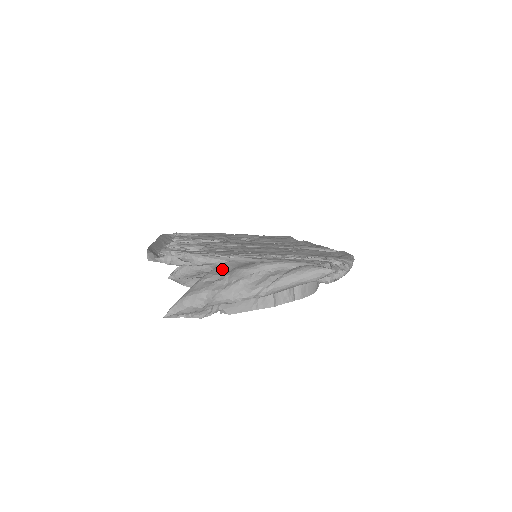
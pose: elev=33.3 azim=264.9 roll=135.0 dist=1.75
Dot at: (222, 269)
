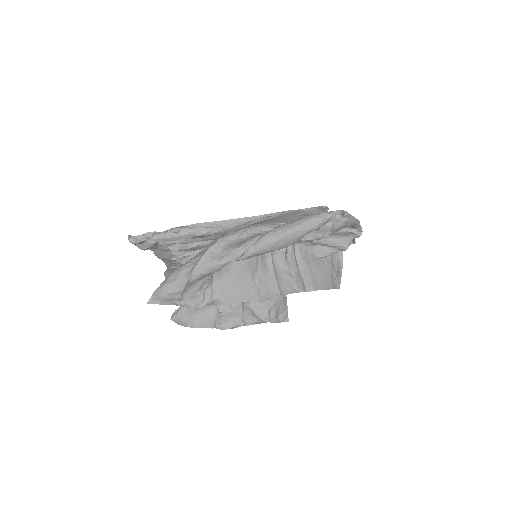
Dot at: occluded
